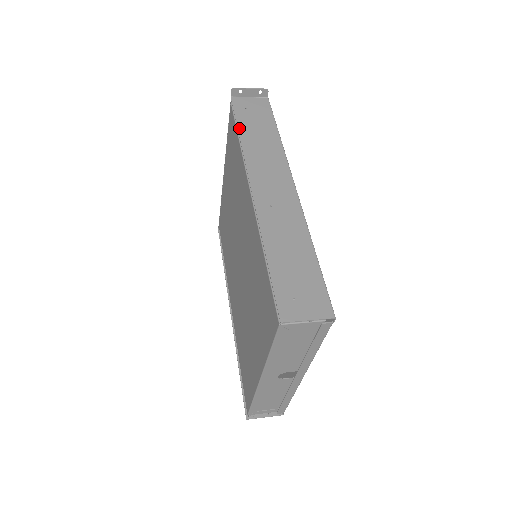
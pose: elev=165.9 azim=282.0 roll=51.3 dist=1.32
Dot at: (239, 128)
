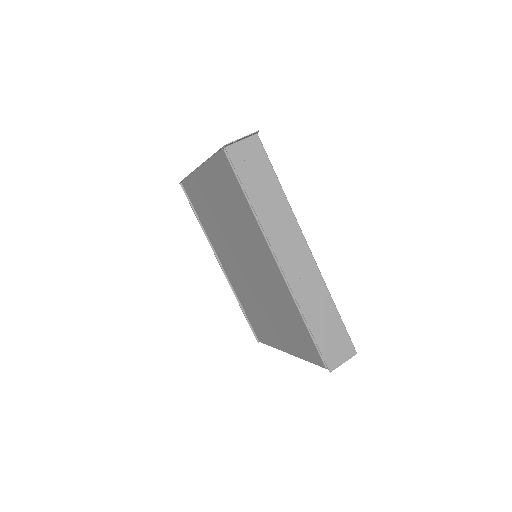
Dot at: (248, 194)
